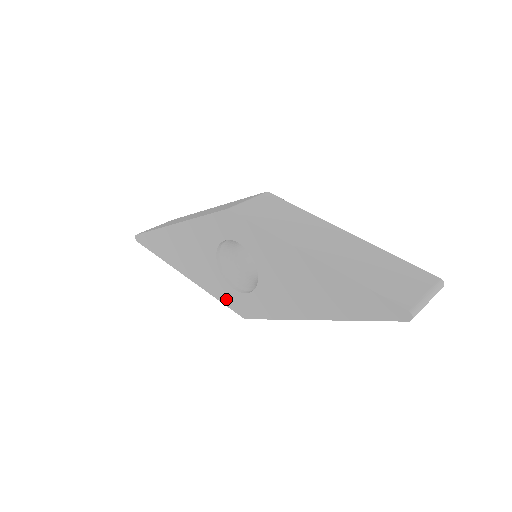
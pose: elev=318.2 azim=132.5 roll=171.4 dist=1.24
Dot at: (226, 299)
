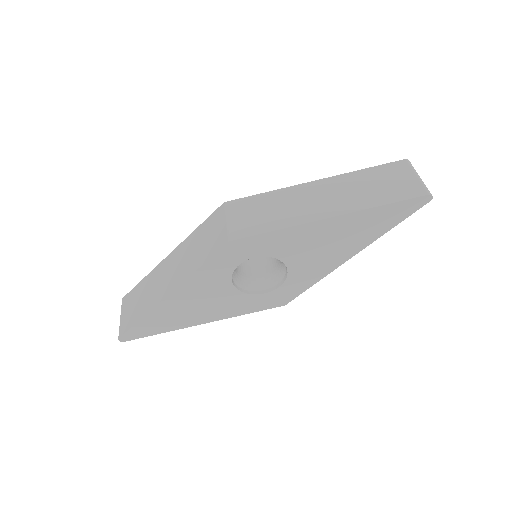
Dot at: (259, 306)
